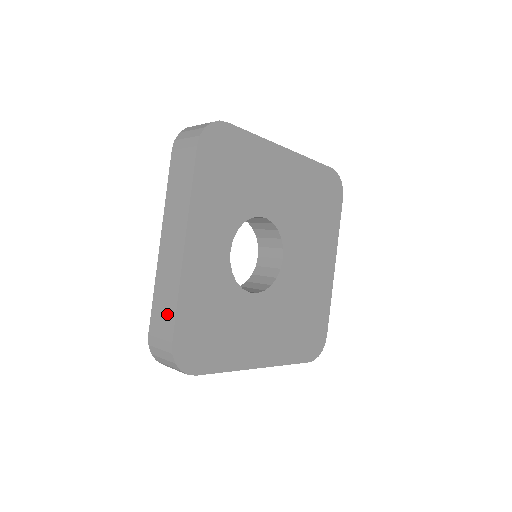
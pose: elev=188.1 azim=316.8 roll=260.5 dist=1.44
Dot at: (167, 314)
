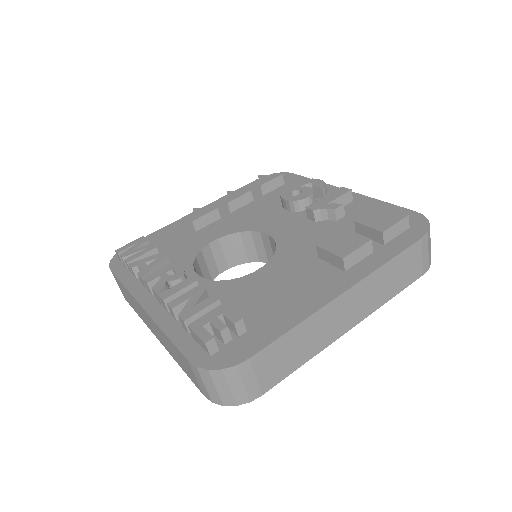
Dot at: (128, 300)
